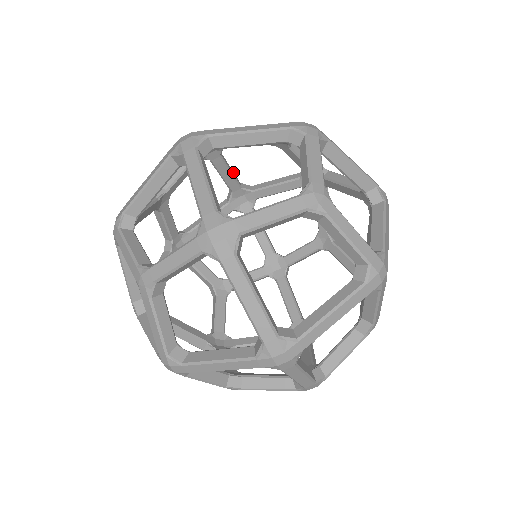
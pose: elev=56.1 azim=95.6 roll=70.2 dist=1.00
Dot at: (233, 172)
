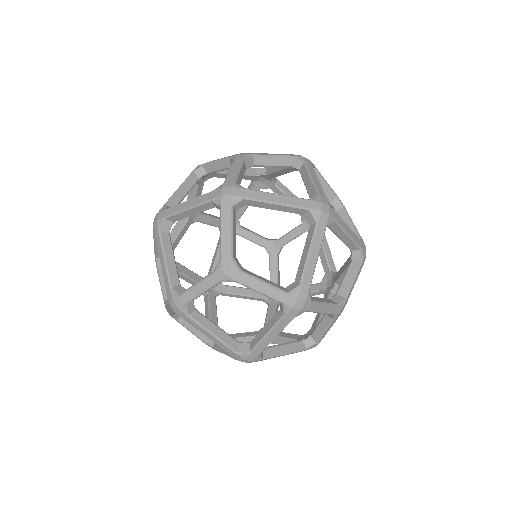
Dot at: occluded
